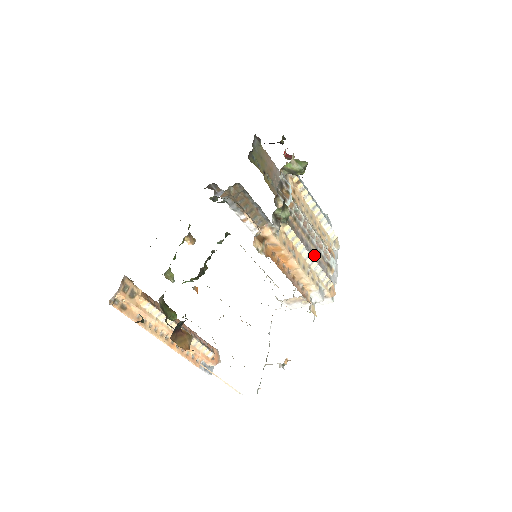
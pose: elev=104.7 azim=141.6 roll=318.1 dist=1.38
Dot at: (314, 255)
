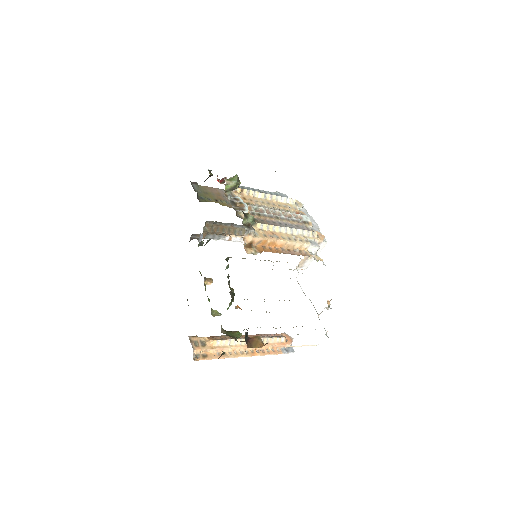
Dot at: (290, 225)
